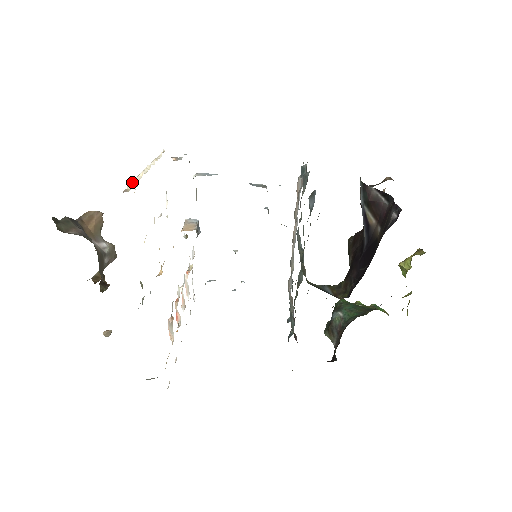
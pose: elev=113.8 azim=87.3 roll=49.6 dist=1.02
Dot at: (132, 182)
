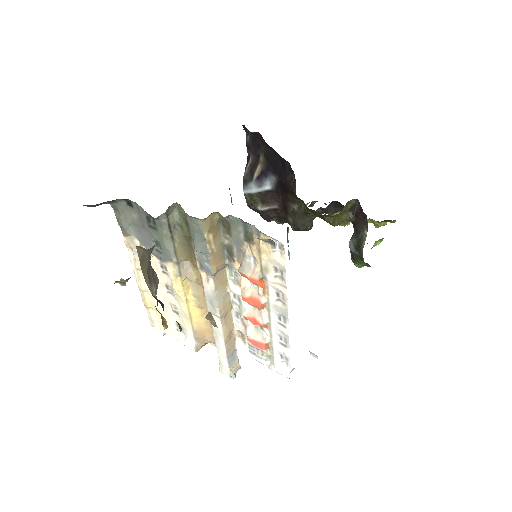
Dot at: (126, 245)
